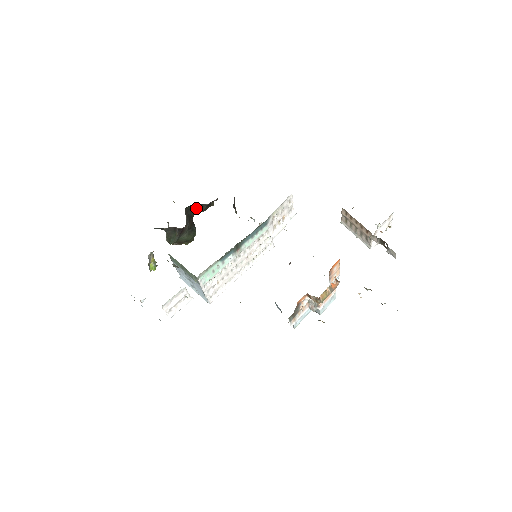
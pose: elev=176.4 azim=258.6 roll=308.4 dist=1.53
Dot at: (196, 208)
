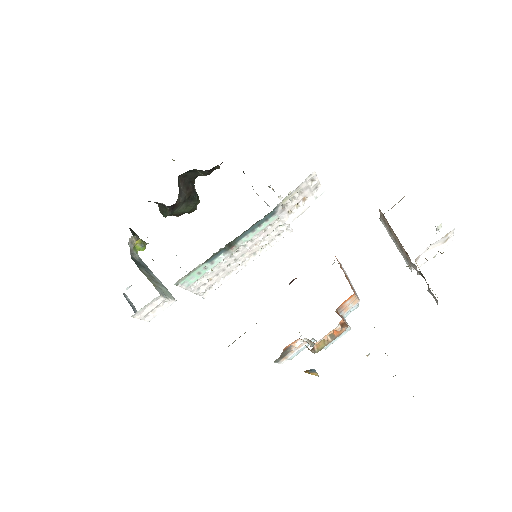
Dot at: (196, 172)
